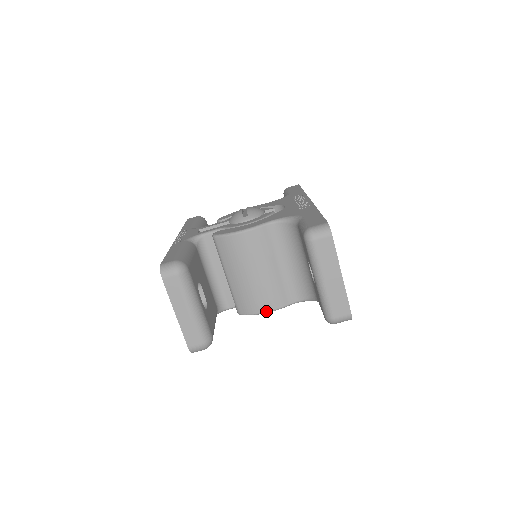
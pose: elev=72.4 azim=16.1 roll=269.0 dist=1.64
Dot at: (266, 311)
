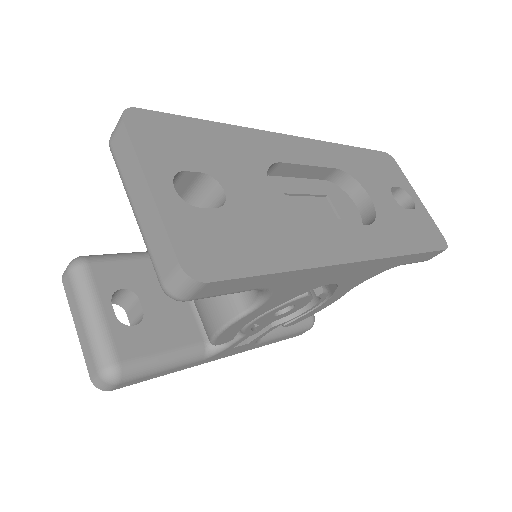
Dot at: (218, 328)
